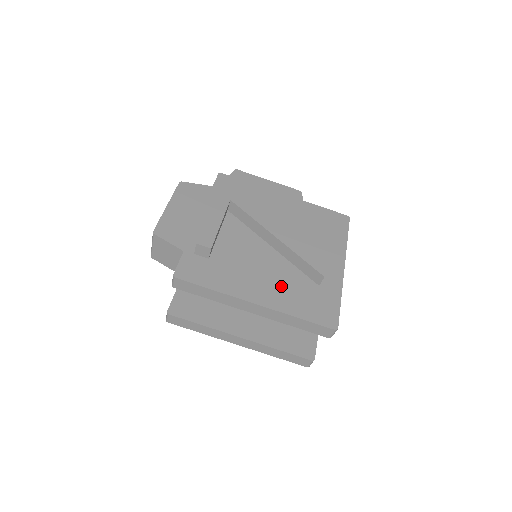
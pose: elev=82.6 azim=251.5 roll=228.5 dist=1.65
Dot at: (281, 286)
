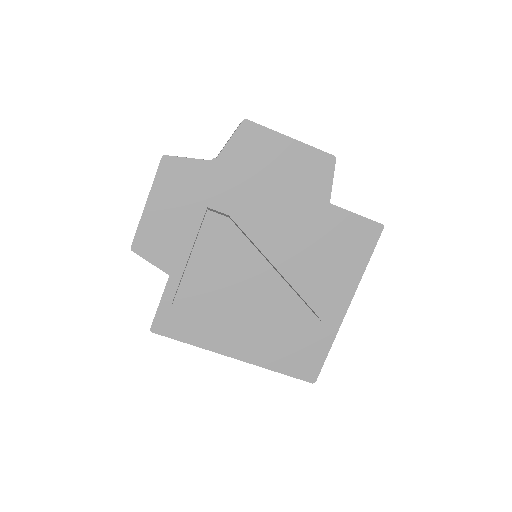
Dot at: (266, 337)
